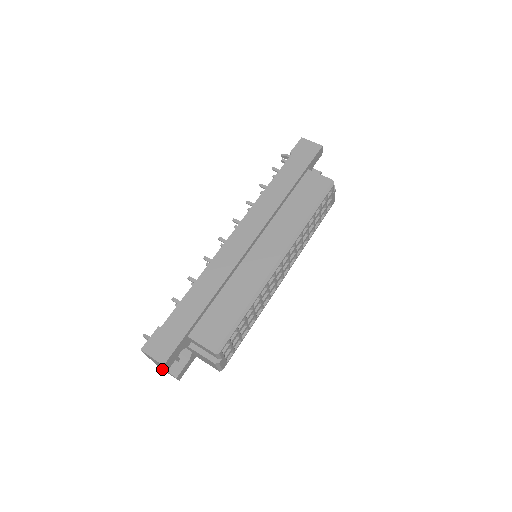
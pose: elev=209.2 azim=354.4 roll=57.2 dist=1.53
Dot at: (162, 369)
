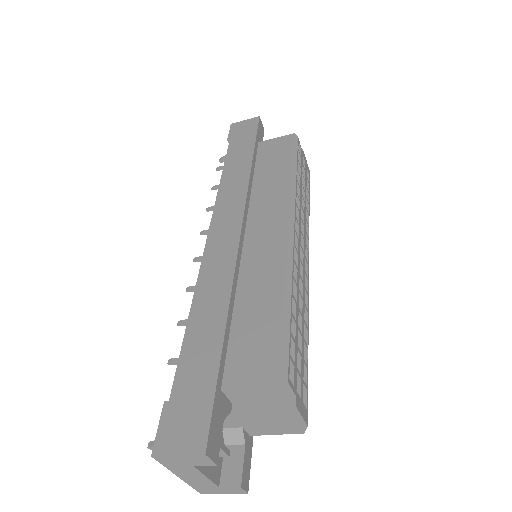
Dot at: occluded
